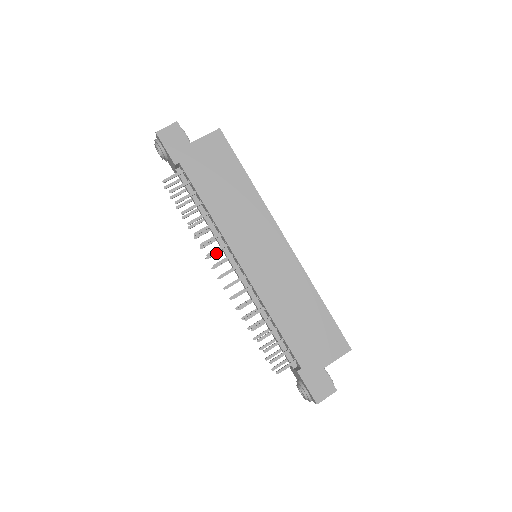
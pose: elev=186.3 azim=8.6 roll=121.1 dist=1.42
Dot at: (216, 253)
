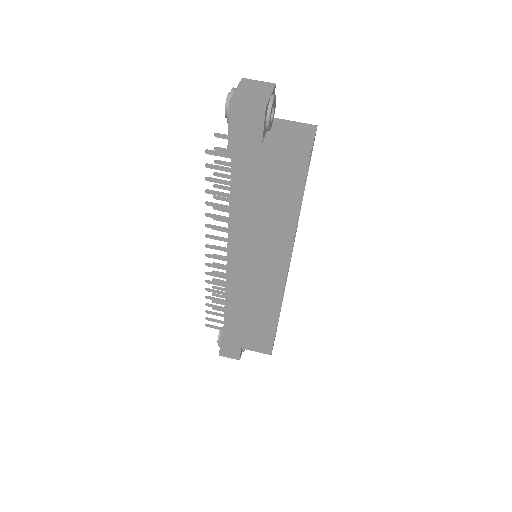
Dot at: (226, 222)
